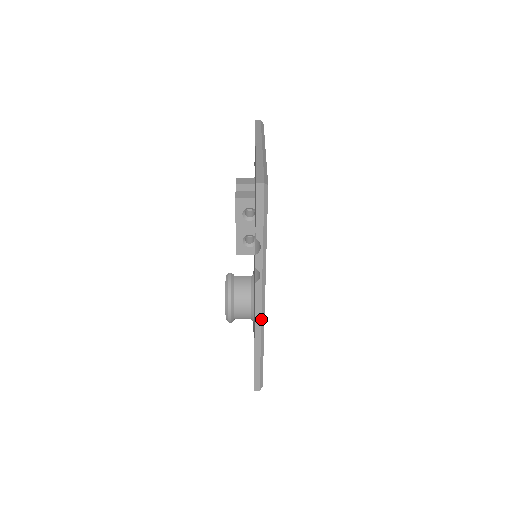
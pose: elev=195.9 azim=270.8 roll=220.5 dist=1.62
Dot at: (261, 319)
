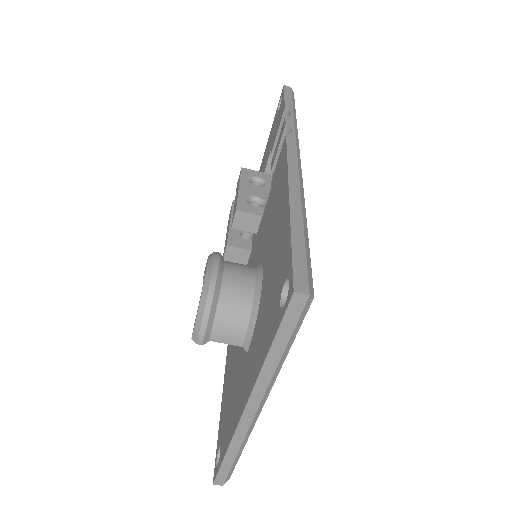
Dot at: (298, 169)
